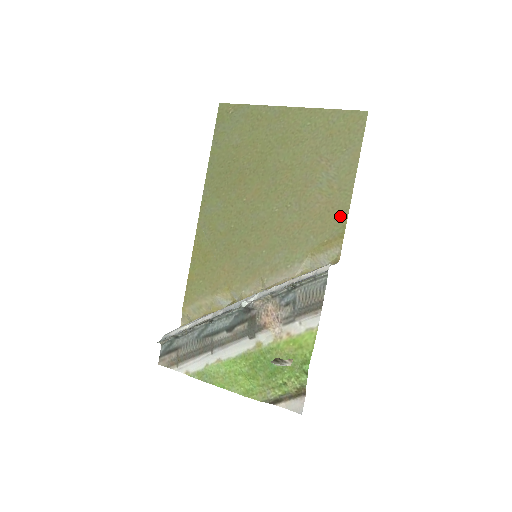
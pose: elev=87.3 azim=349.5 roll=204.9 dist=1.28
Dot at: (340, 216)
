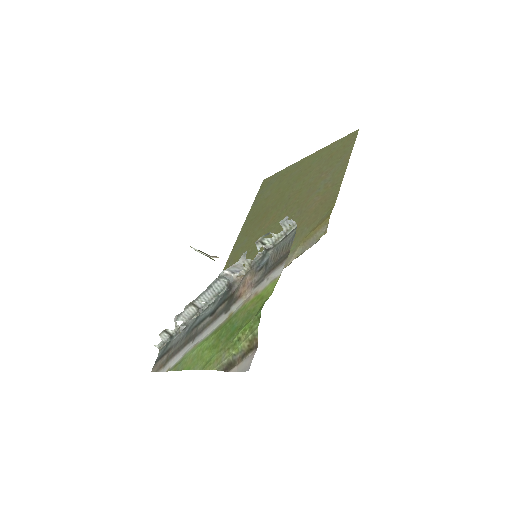
Dot at: (330, 203)
